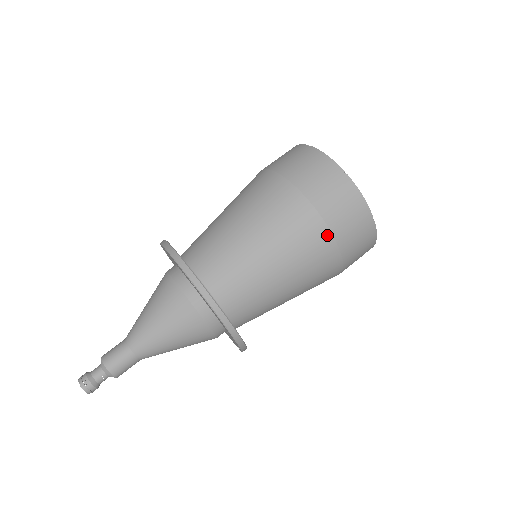
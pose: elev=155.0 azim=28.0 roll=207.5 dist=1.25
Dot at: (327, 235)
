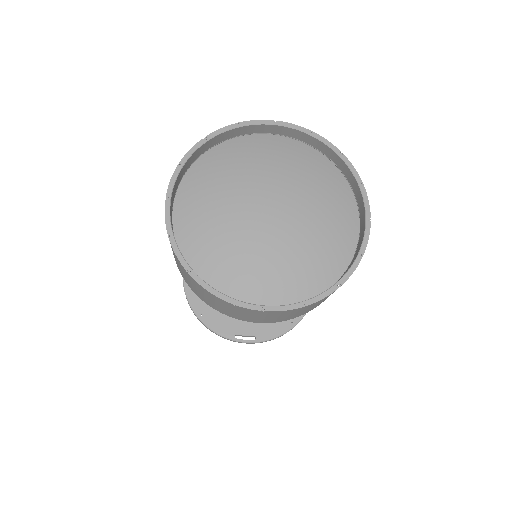
Dot at: (303, 314)
